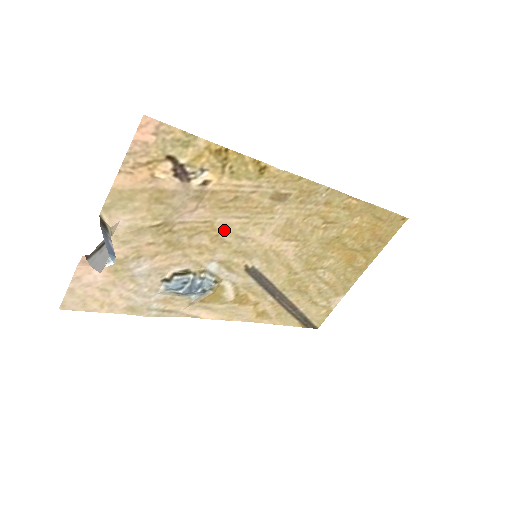
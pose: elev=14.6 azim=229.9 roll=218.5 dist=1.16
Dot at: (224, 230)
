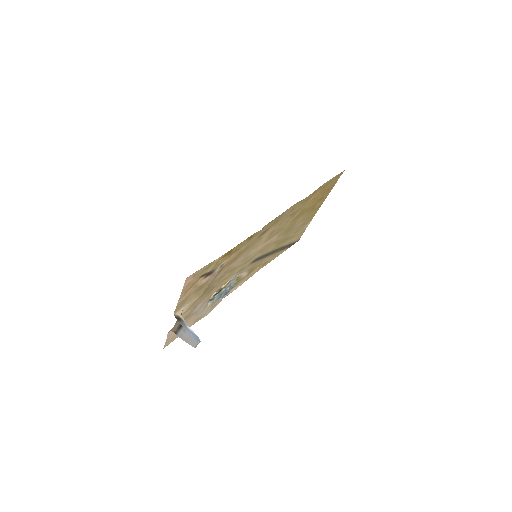
Dot at: (236, 265)
